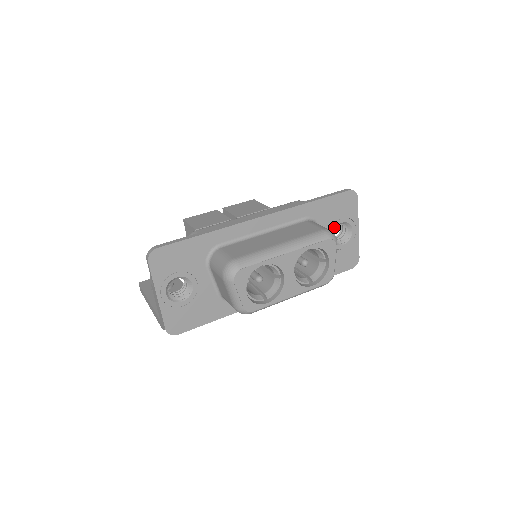
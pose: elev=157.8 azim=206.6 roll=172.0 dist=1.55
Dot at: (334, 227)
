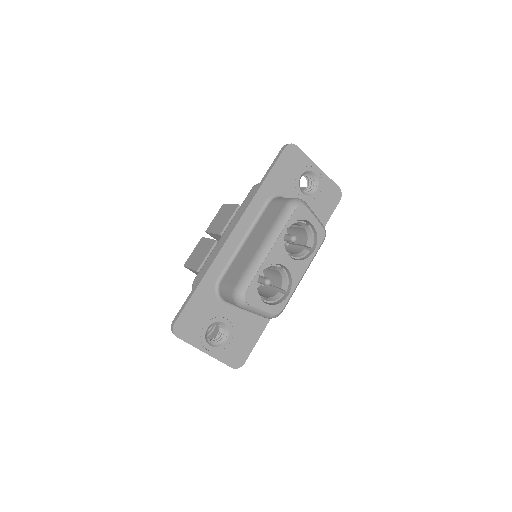
Dot at: (297, 185)
